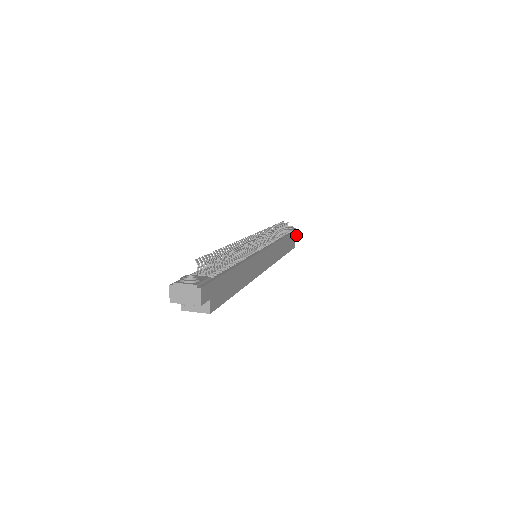
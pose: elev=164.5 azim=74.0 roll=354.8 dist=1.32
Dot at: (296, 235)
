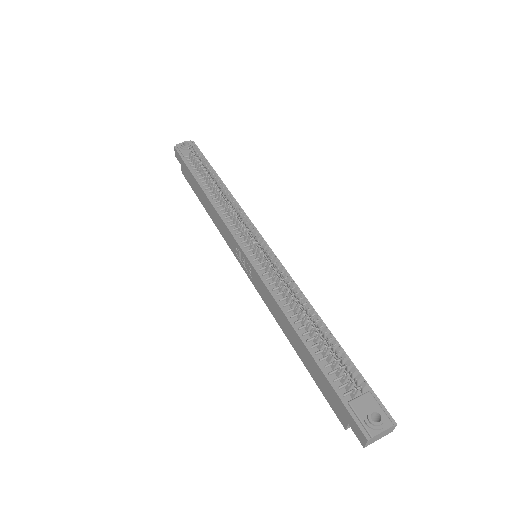
Dot at: occluded
